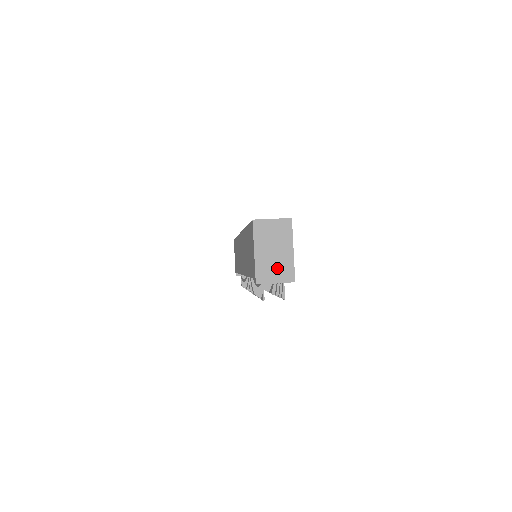
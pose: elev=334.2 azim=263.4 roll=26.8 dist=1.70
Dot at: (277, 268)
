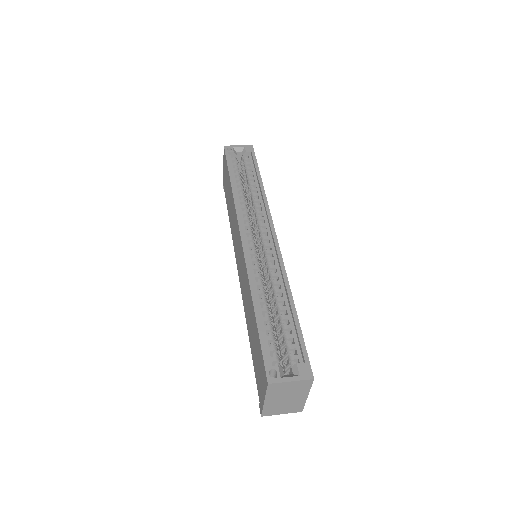
Dot at: (286, 407)
